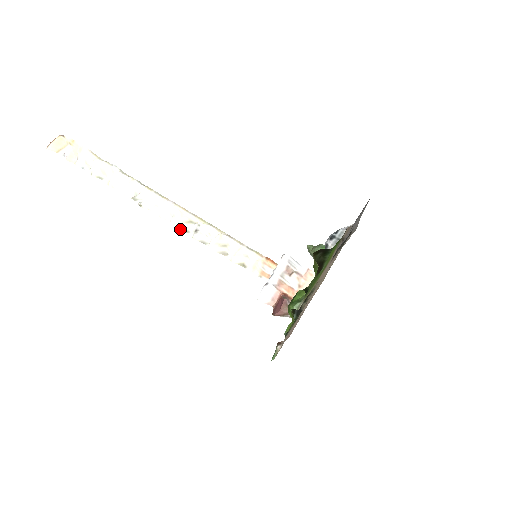
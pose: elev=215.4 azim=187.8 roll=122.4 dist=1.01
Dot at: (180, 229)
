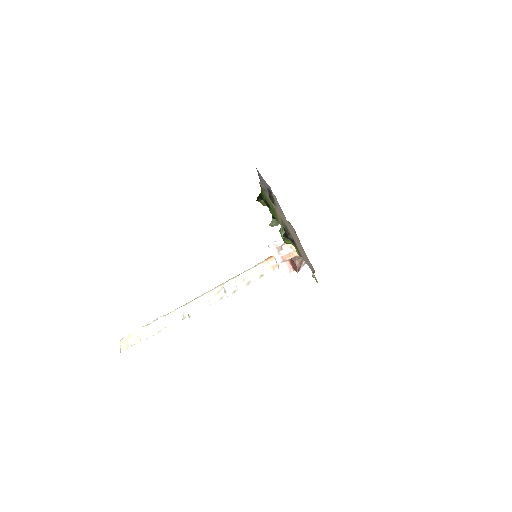
Dot at: occluded
